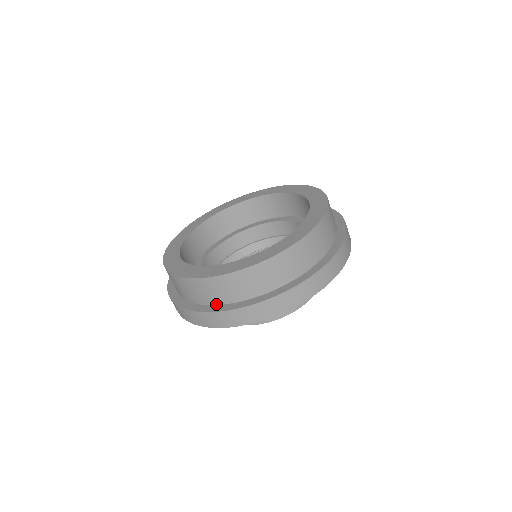
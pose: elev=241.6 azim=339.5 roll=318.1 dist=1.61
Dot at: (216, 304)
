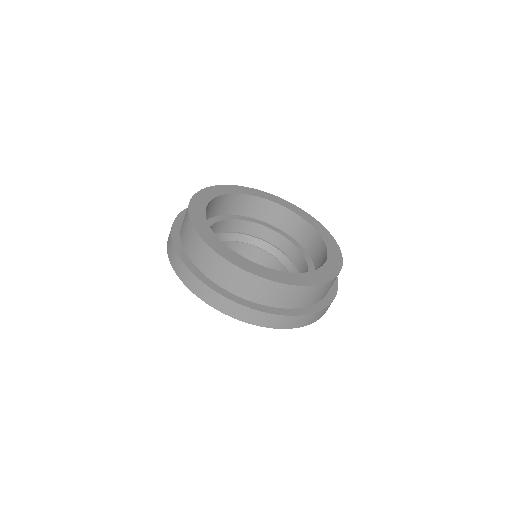
Dot at: (200, 270)
